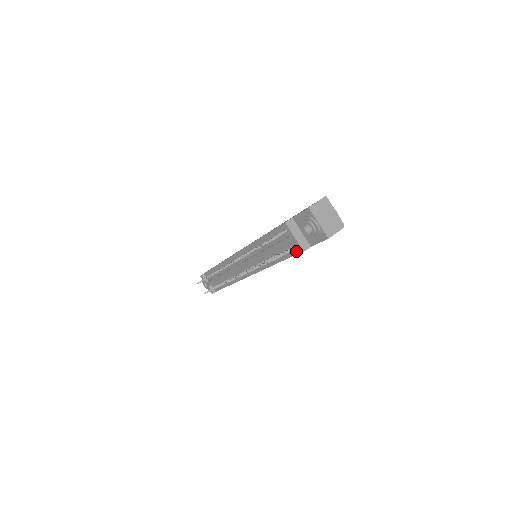
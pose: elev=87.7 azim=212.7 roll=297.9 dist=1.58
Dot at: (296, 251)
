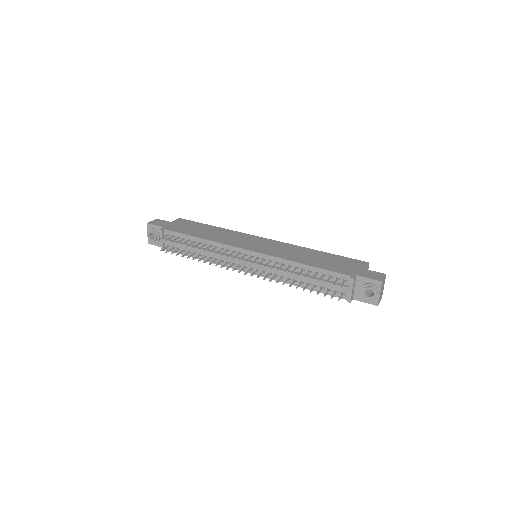
Dot at: (337, 295)
